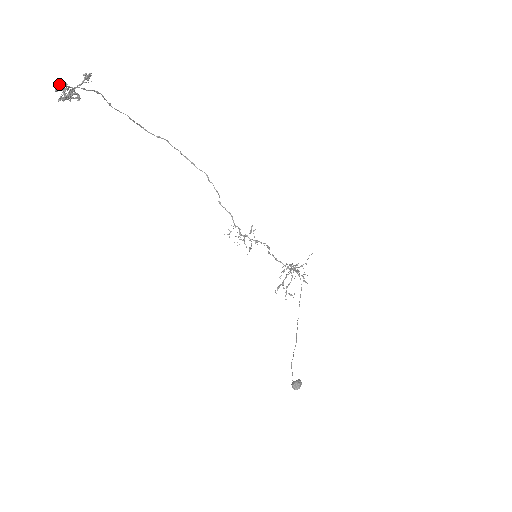
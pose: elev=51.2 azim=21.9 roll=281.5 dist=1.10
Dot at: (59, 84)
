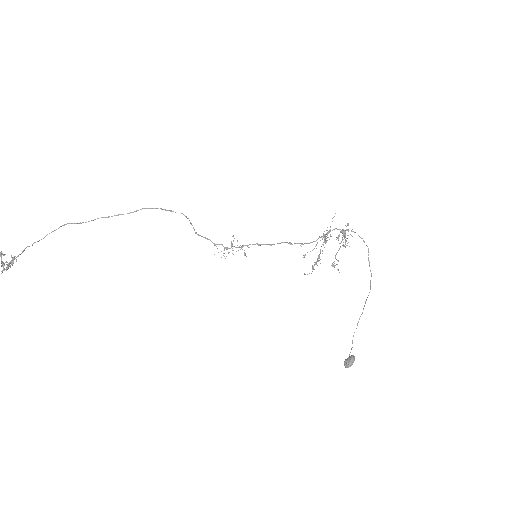
Dot at: (1, 263)
